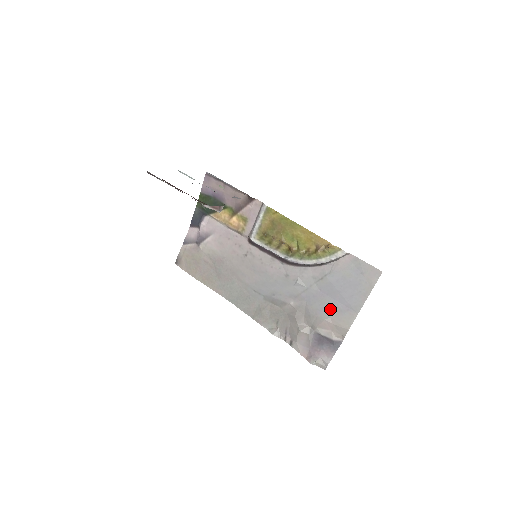
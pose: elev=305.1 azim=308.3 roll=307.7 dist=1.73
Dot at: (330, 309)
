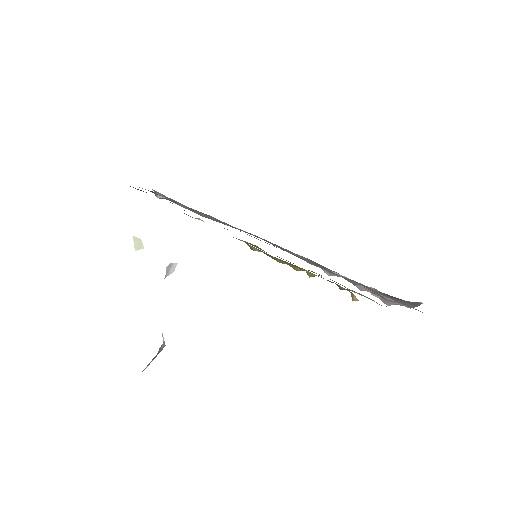
Dot at: occluded
